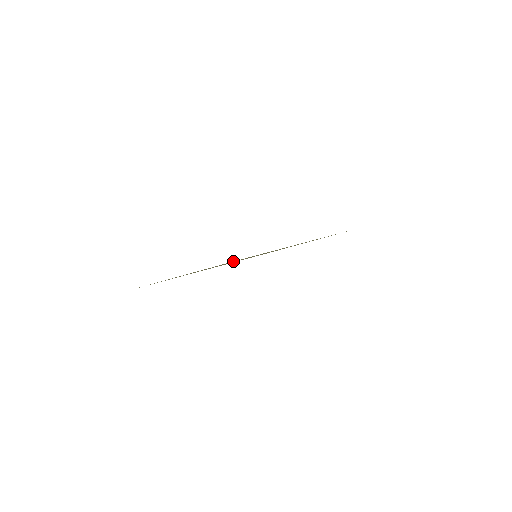
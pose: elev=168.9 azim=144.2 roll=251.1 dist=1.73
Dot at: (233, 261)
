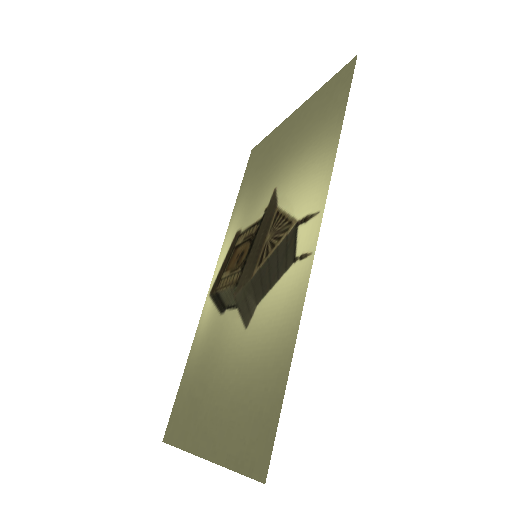
Dot at: (262, 459)
